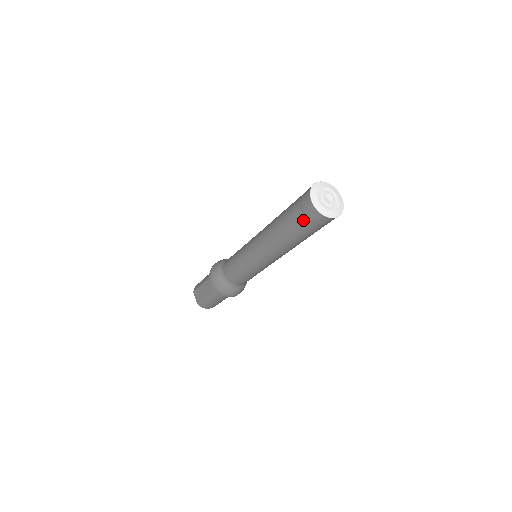
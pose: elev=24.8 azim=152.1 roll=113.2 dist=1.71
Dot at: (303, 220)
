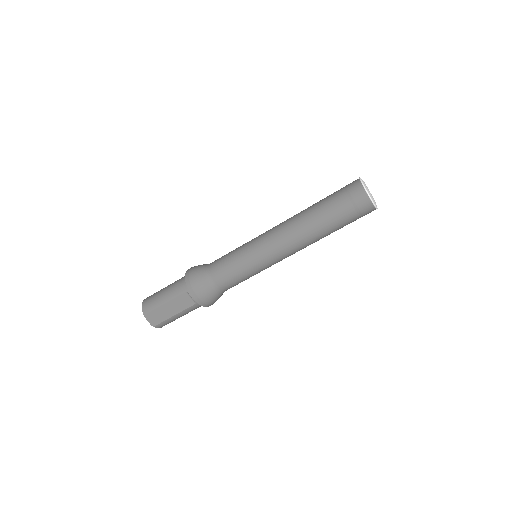
Dot at: (354, 215)
